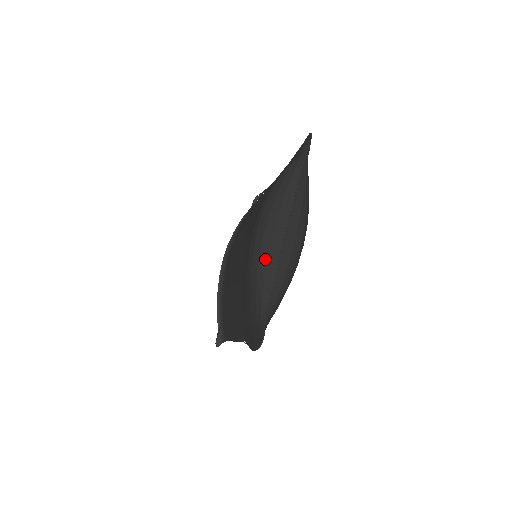
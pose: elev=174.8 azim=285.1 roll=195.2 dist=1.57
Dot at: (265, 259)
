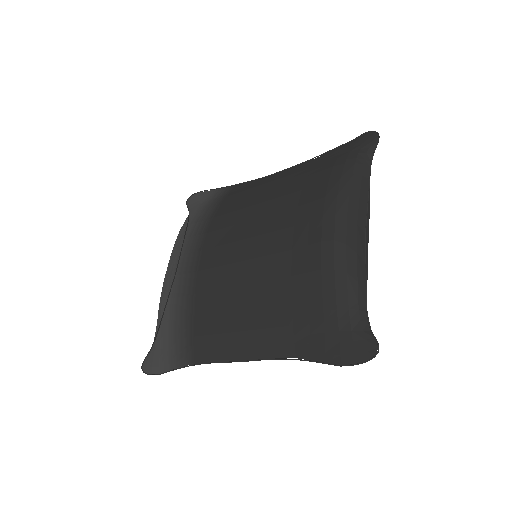
Dot at: (354, 252)
